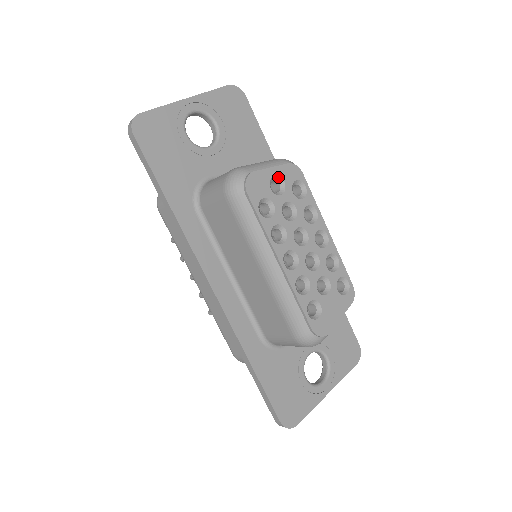
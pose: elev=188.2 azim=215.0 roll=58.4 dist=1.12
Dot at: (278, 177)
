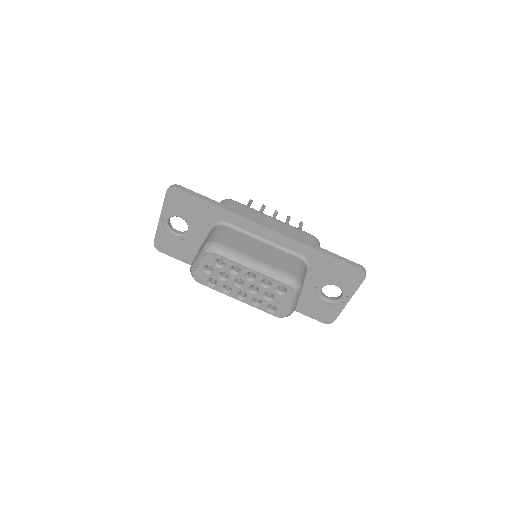
Dot at: (205, 265)
